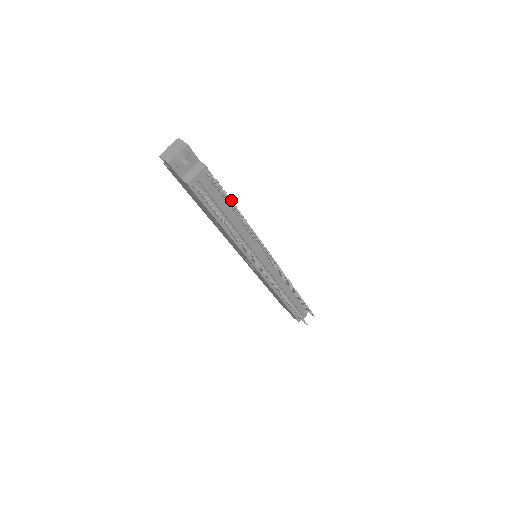
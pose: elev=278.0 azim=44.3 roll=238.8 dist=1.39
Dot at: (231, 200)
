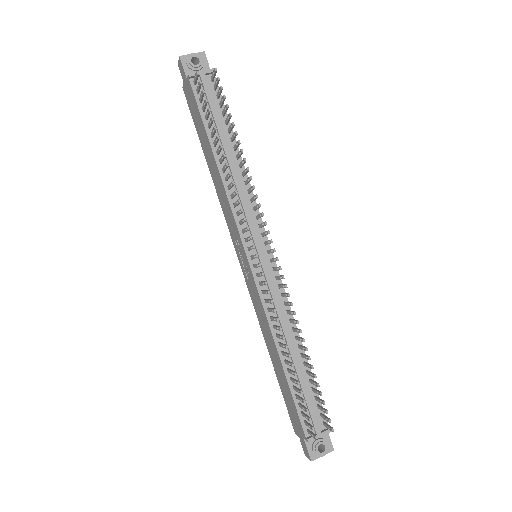
Dot at: (227, 104)
